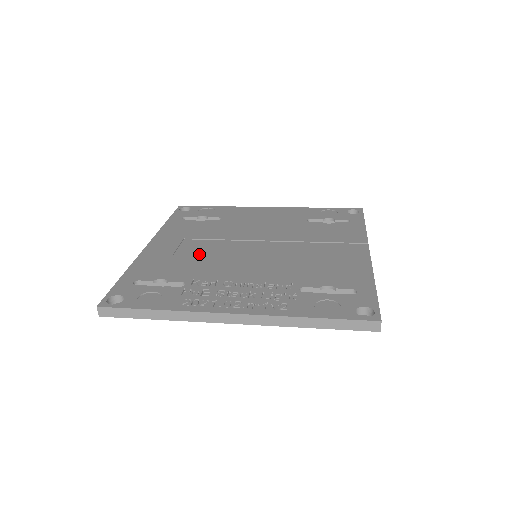
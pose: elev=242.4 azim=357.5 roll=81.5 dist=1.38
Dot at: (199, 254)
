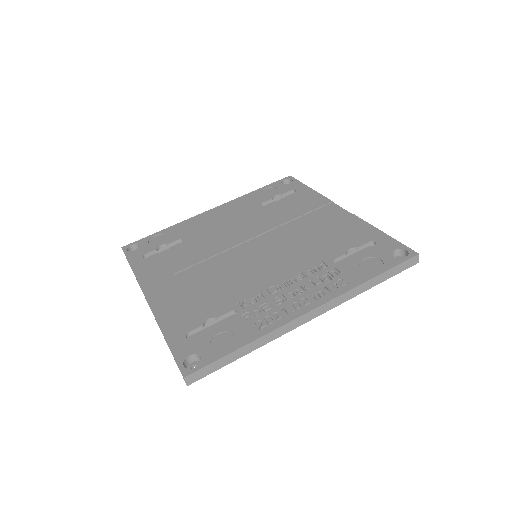
Dot at: (209, 280)
